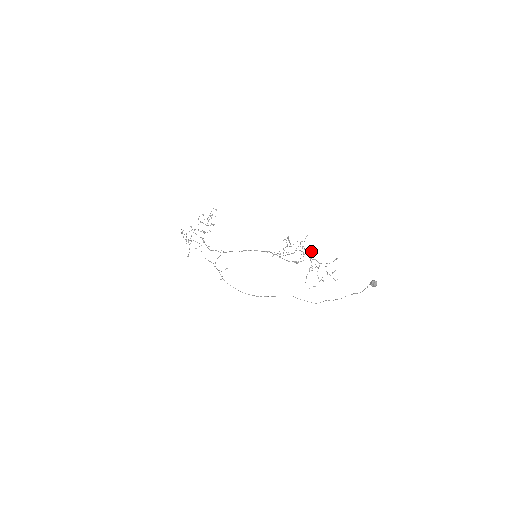
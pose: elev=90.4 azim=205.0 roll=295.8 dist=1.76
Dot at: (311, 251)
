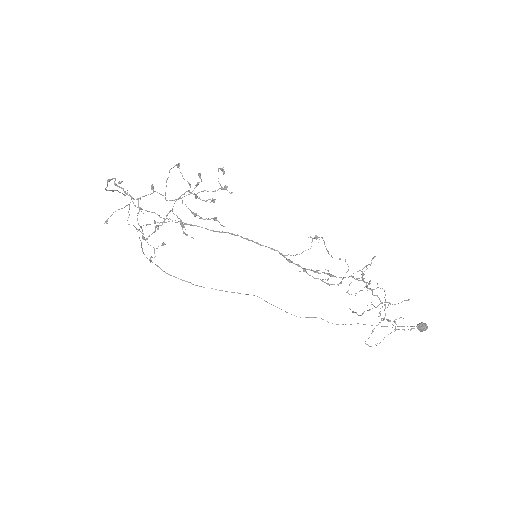
Dot at: occluded
